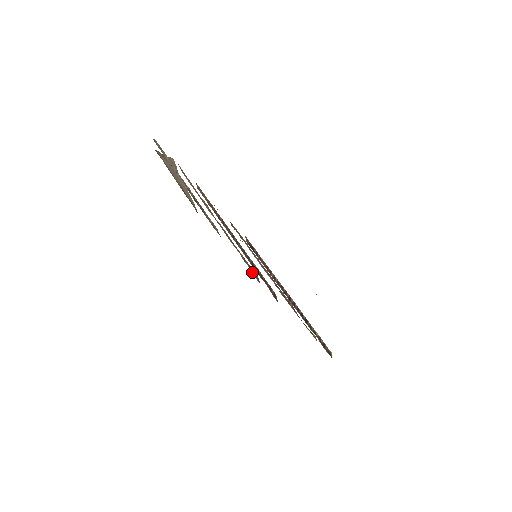
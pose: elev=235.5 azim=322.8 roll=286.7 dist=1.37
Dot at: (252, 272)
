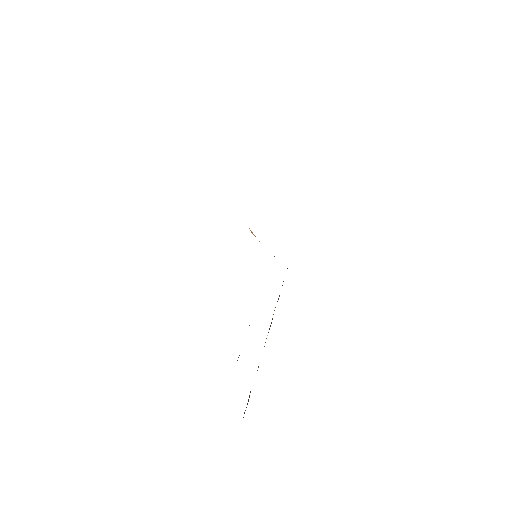
Dot at: occluded
